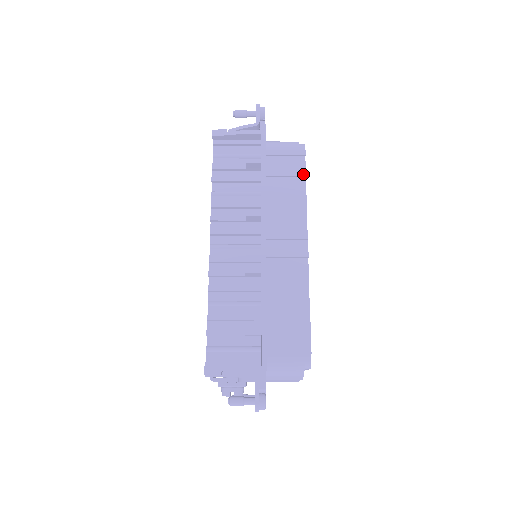
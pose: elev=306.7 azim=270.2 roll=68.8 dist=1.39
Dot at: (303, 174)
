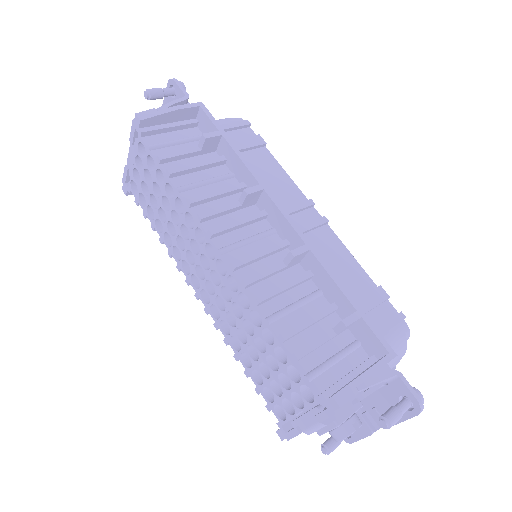
Dot at: (263, 142)
